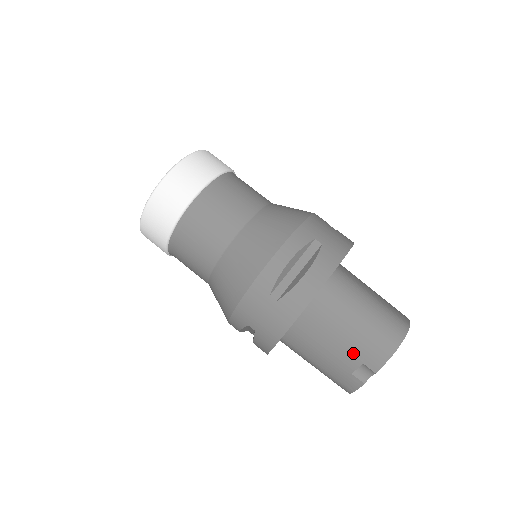
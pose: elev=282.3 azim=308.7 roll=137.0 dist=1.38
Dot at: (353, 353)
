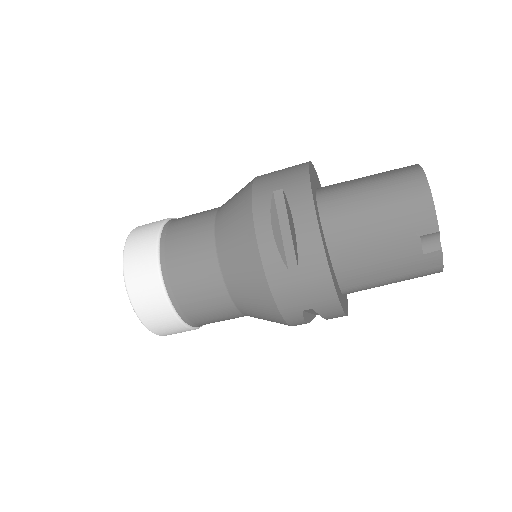
Dot at: (403, 238)
